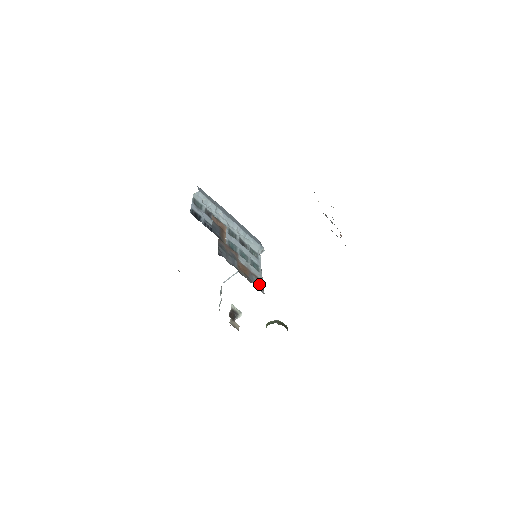
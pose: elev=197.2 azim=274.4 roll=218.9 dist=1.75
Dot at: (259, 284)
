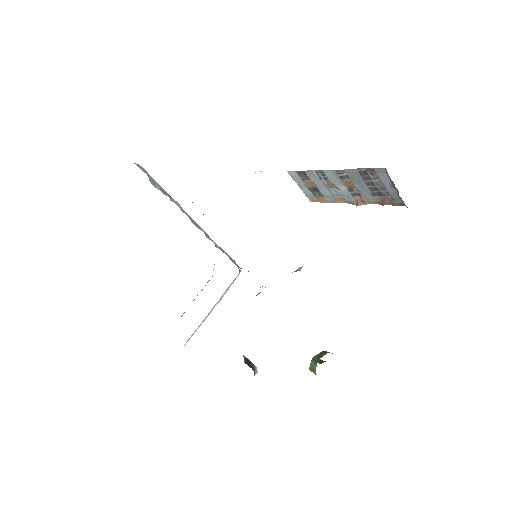
Dot at: occluded
